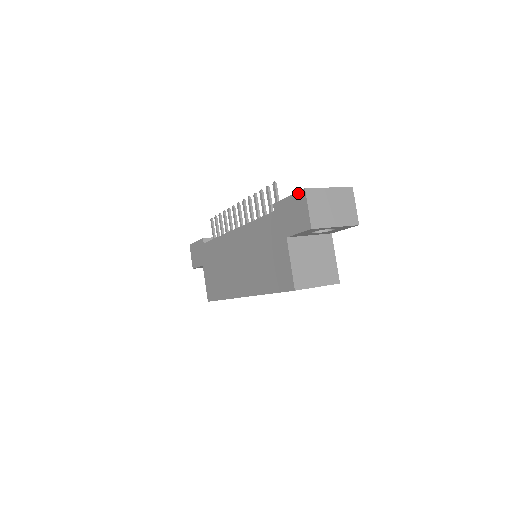
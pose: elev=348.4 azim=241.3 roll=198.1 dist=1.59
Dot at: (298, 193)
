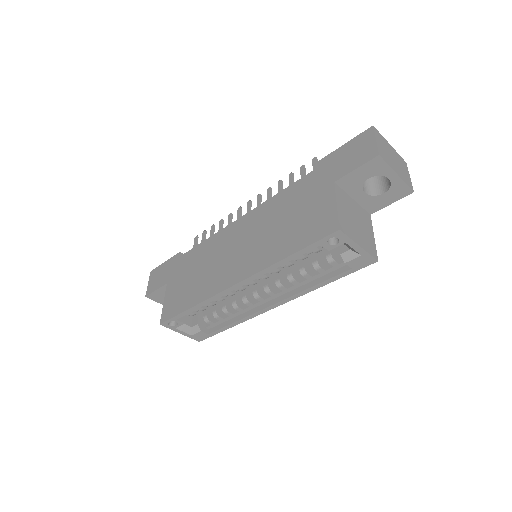
Dot at: (361, 134)
